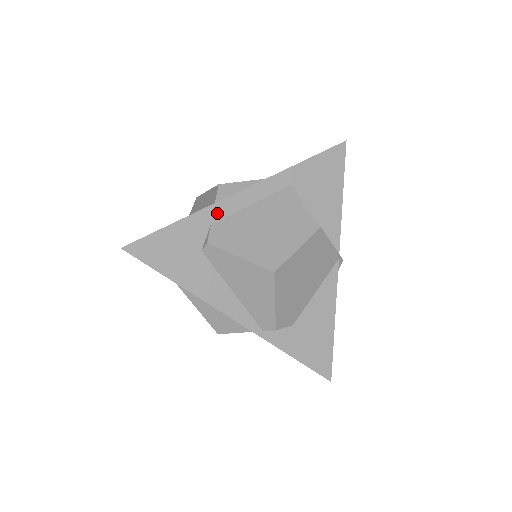
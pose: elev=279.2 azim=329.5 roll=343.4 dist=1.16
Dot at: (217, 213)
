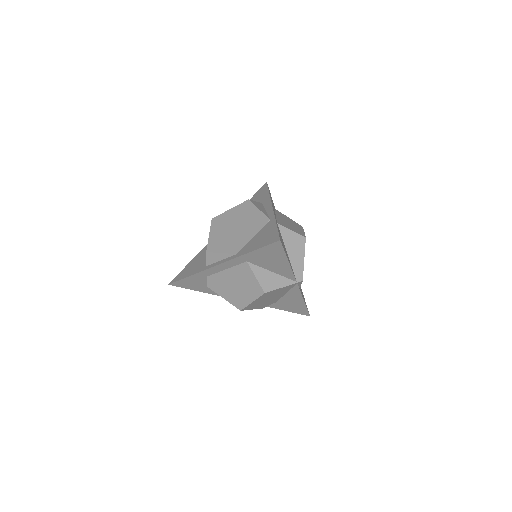
Dot at: (207, 273)
